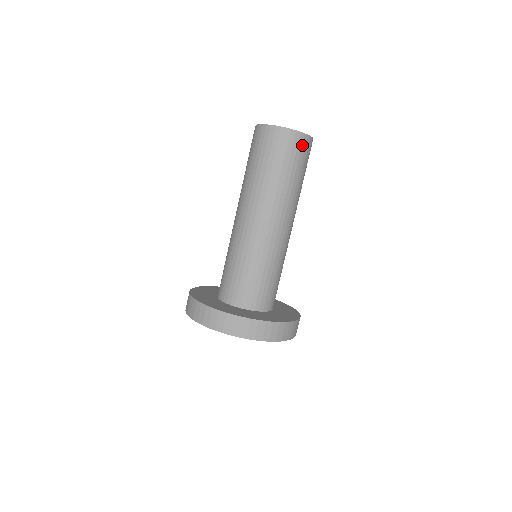
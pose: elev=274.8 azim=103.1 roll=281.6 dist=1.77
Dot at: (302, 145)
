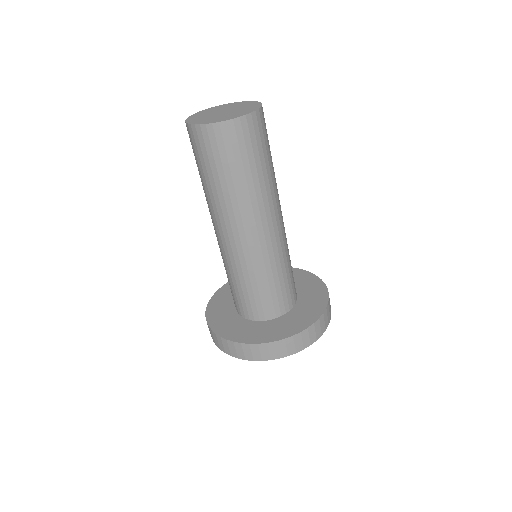
Dot at: (254, 128)
